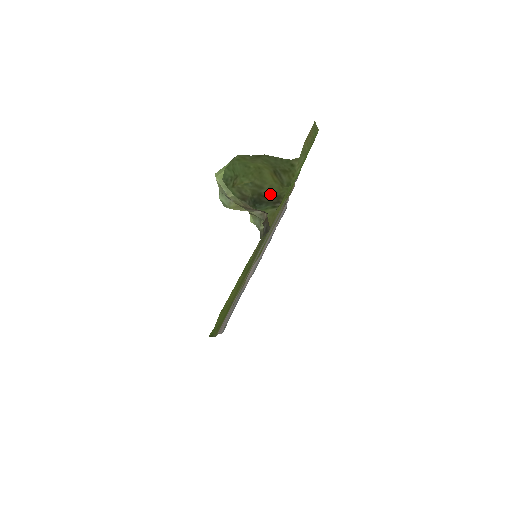
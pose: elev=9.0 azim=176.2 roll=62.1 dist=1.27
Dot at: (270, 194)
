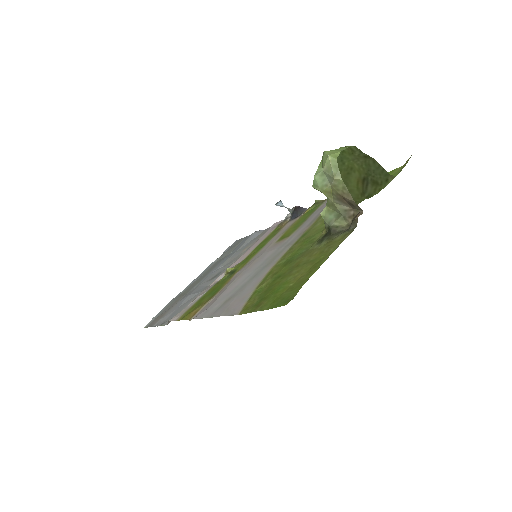
Dot at: occluded
